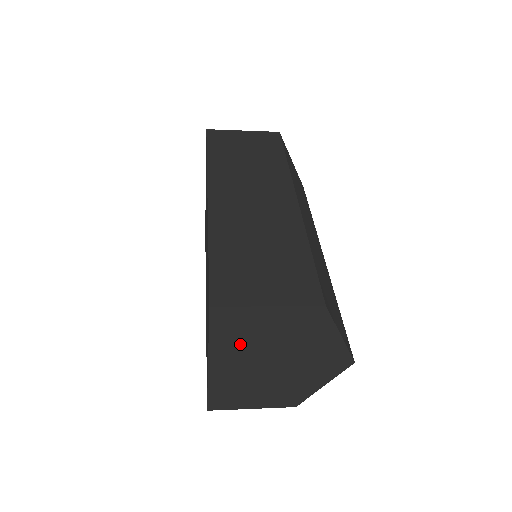
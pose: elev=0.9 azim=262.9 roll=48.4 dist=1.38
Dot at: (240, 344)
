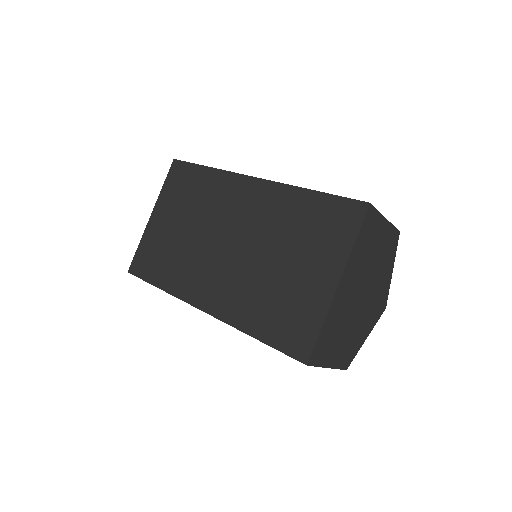
Dot at: (362, 259)
